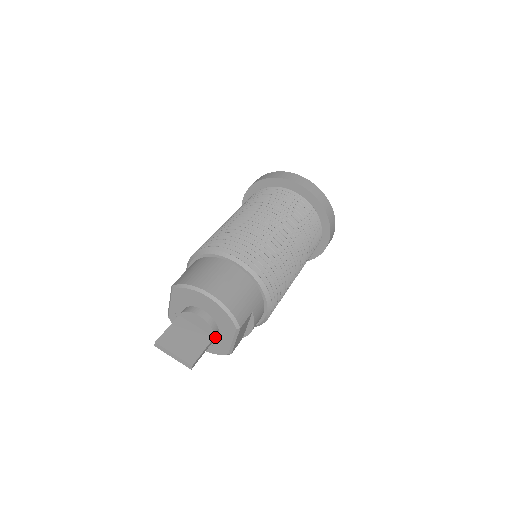
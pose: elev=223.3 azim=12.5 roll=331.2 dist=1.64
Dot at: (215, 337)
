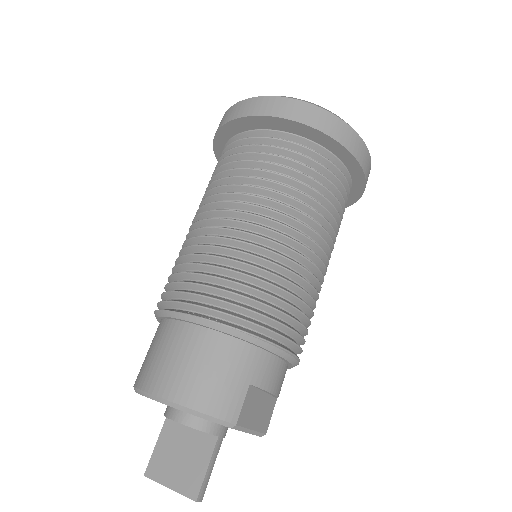
Dot at: (222, 433)
